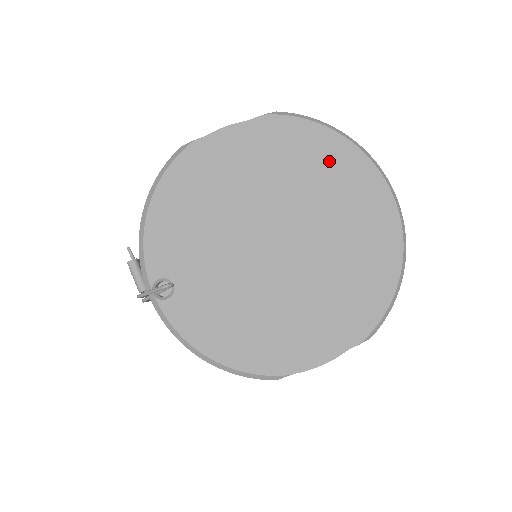
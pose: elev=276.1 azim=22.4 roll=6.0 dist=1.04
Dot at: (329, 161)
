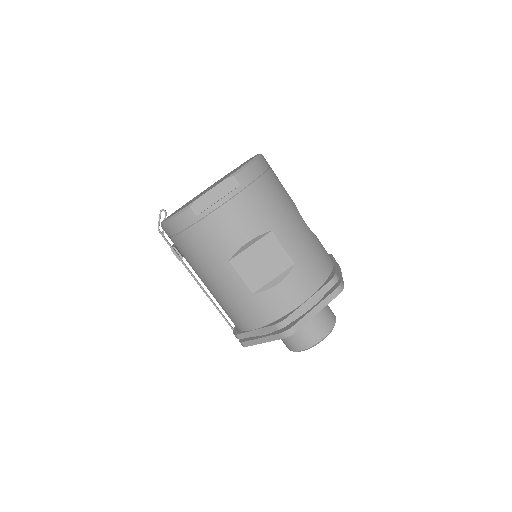
Dot at: occluded
